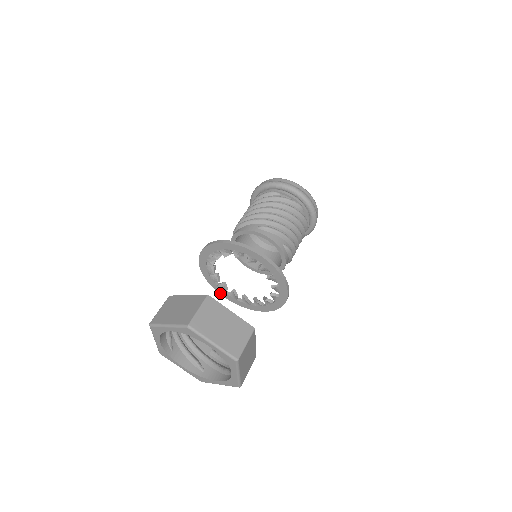
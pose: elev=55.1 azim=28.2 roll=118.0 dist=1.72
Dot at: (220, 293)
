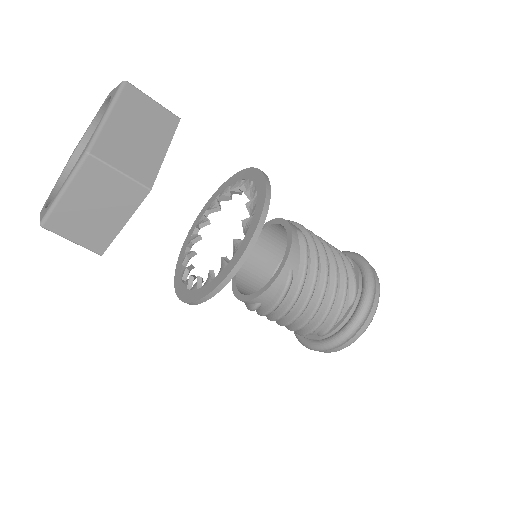
Dot at: (183, 246)
